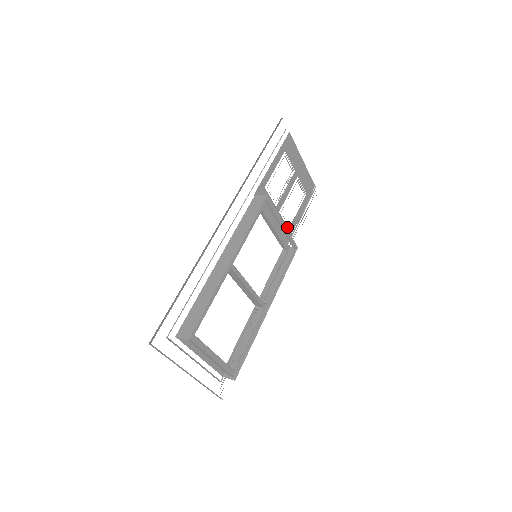
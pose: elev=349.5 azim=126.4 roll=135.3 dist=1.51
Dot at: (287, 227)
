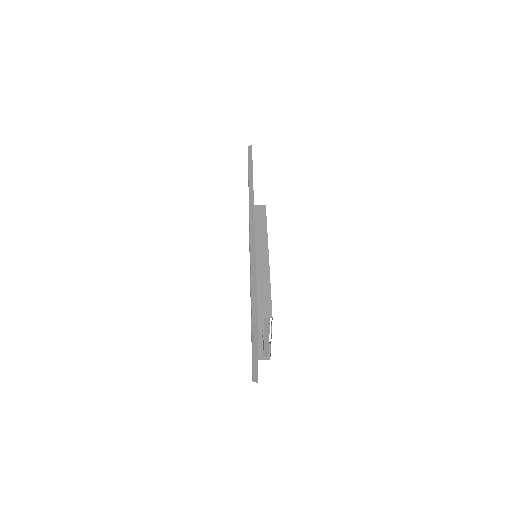
Dot at: occluded
